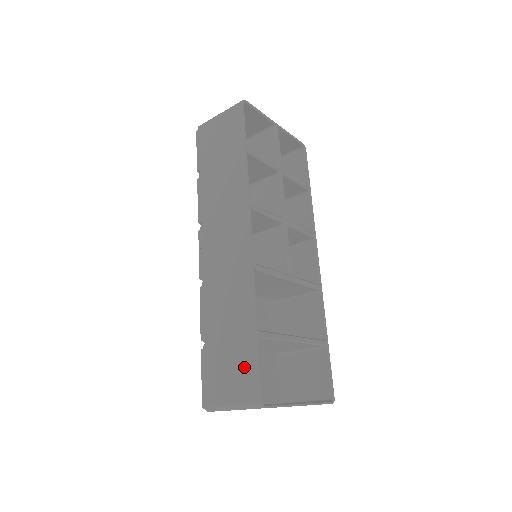
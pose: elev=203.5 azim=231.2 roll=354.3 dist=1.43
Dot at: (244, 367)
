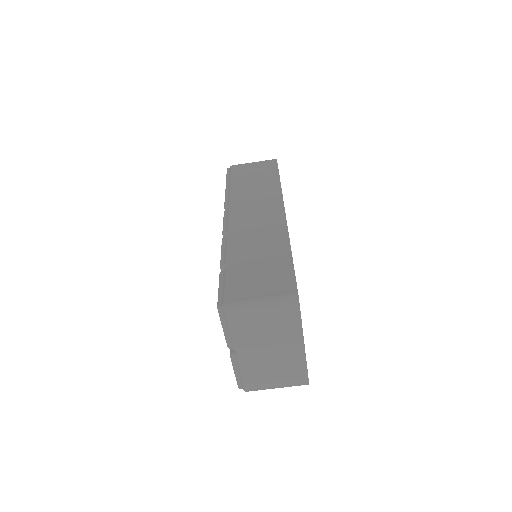
Dot at: (277, 275)
